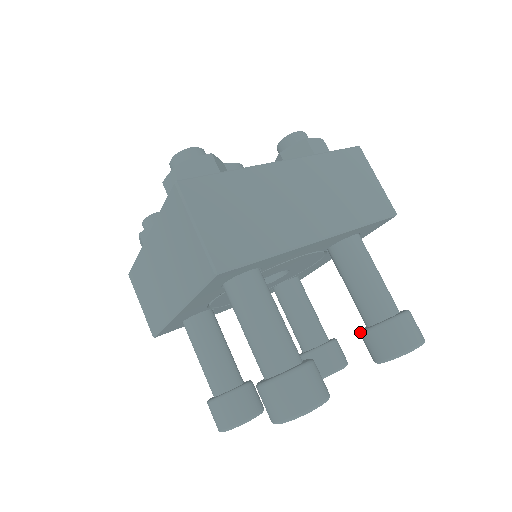
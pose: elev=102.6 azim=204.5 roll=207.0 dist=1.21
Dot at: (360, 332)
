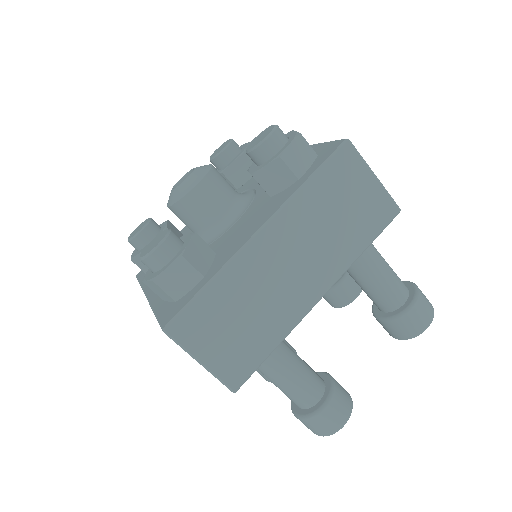
Dot at: occluded
